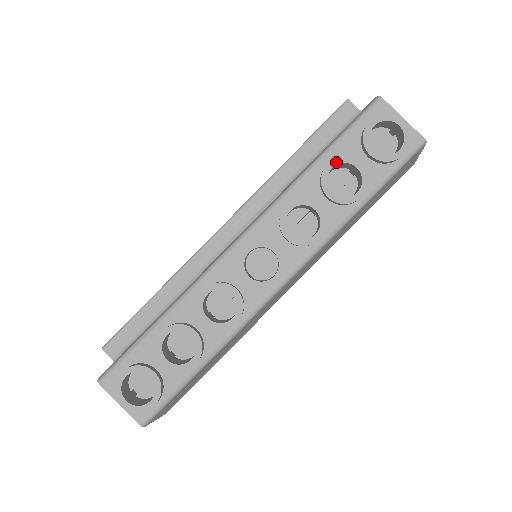
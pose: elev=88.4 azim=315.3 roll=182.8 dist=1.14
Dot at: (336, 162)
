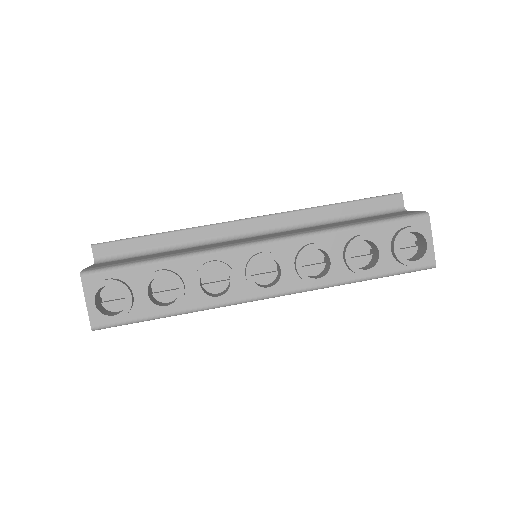
Dot at: (368, 238)
